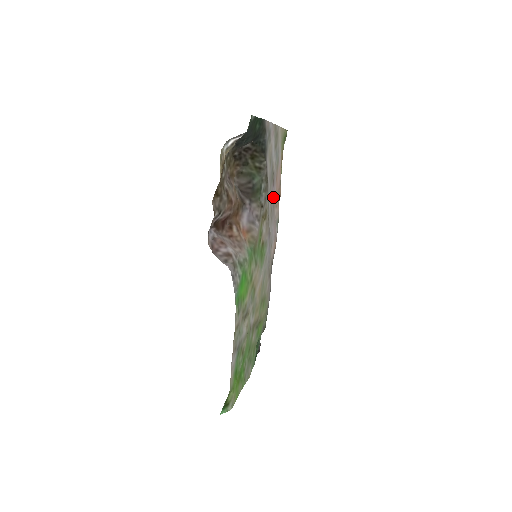
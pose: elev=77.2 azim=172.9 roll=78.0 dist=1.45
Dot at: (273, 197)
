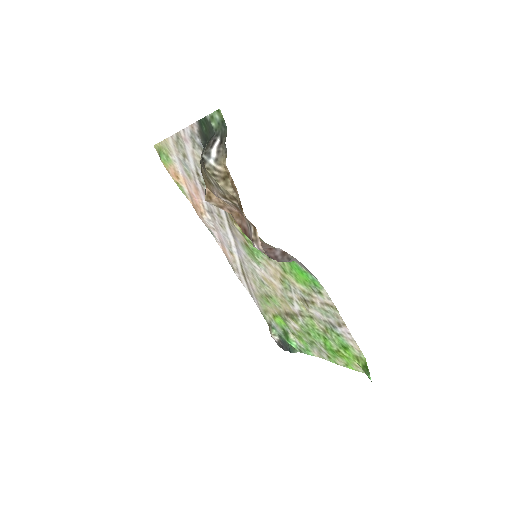
Dot at: (209, 204)
